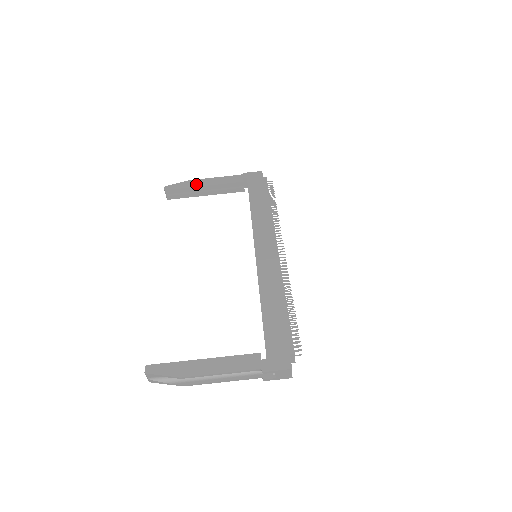
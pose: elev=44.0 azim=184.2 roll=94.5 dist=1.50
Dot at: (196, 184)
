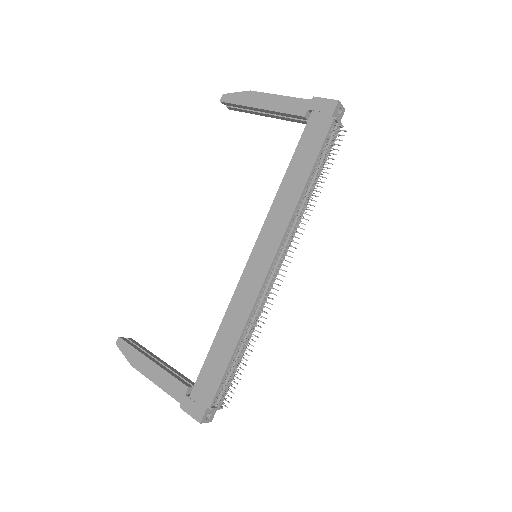
Dot at: (253, 102)
